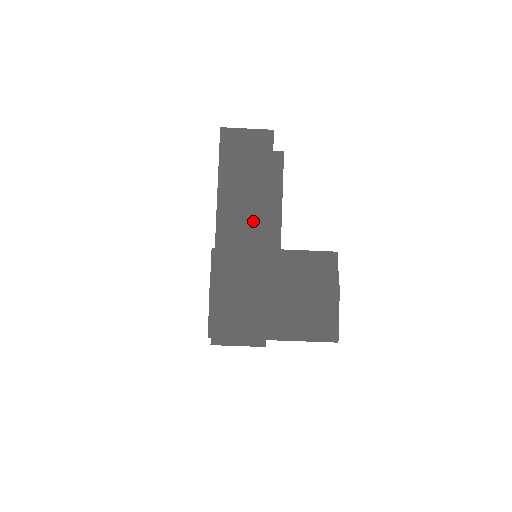
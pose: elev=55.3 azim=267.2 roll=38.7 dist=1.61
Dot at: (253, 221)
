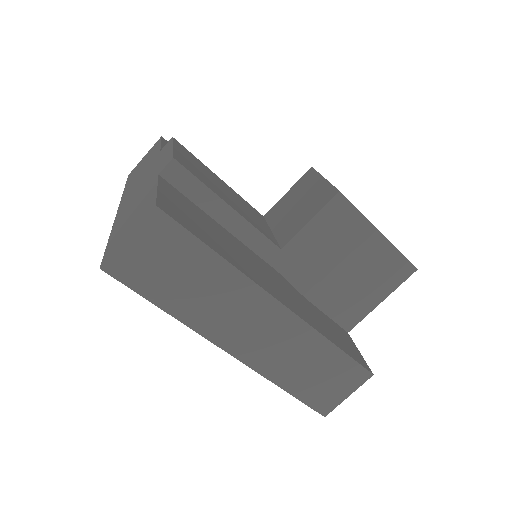
Dot at: (248, 308)
